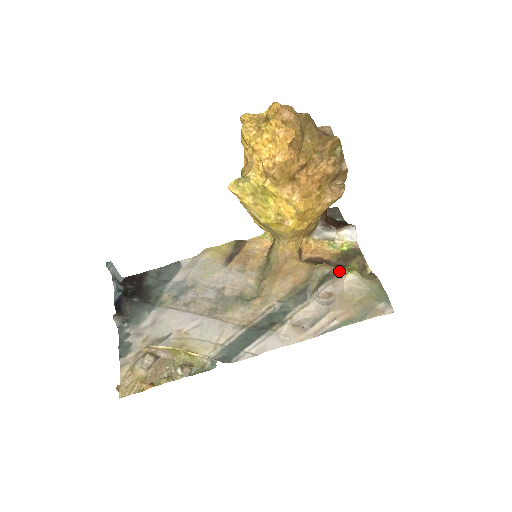
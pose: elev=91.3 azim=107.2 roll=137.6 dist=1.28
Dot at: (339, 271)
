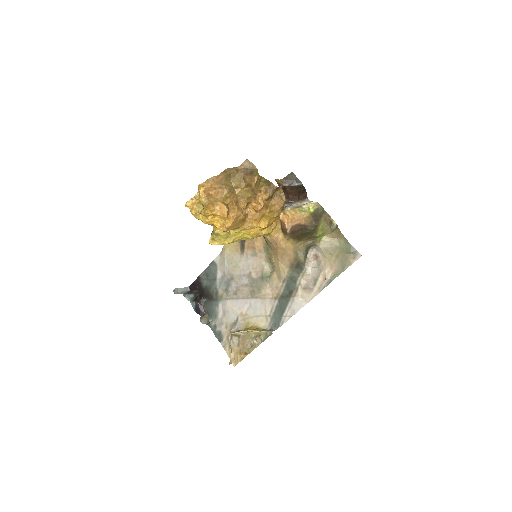
Dot at: (313, 242)
